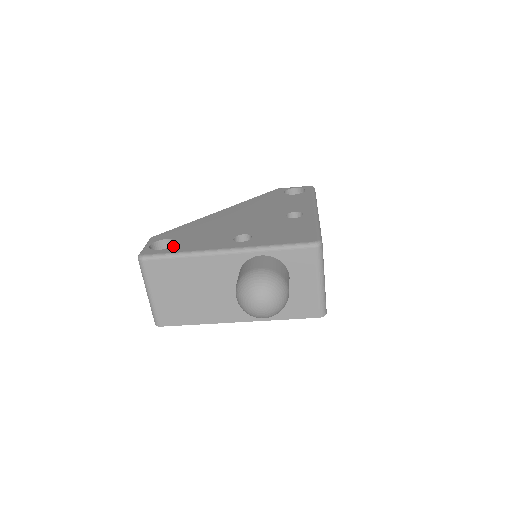
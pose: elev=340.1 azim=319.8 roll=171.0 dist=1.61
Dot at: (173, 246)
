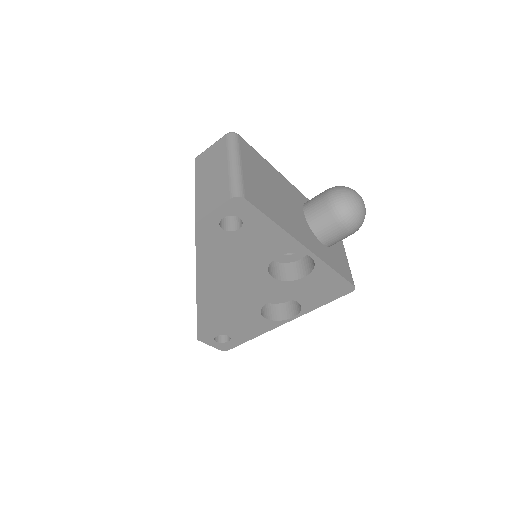
Dot at: occluded
